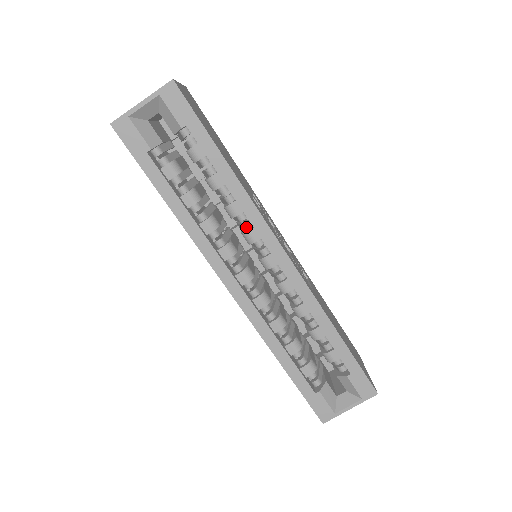
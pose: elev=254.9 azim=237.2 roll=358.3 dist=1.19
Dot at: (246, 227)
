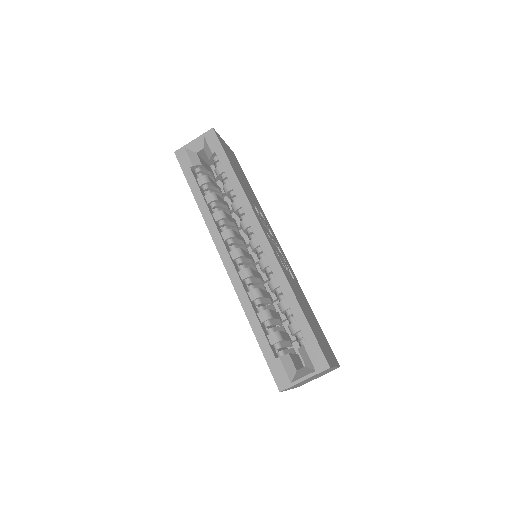
Dot at: (243, 218)
